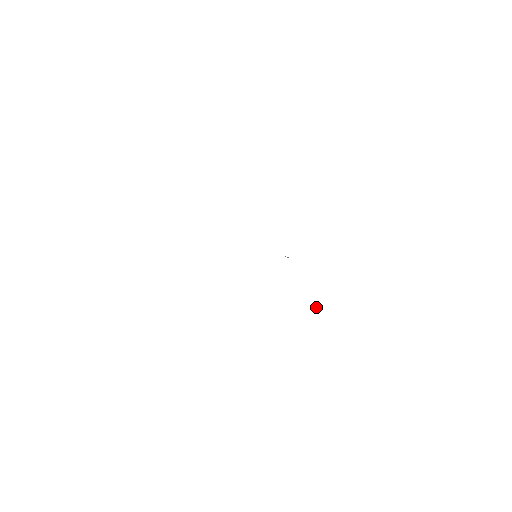
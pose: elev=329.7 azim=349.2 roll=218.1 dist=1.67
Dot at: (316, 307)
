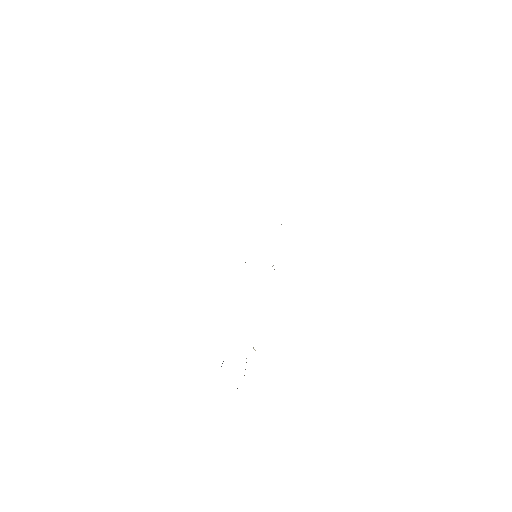
Dot at: occluded
